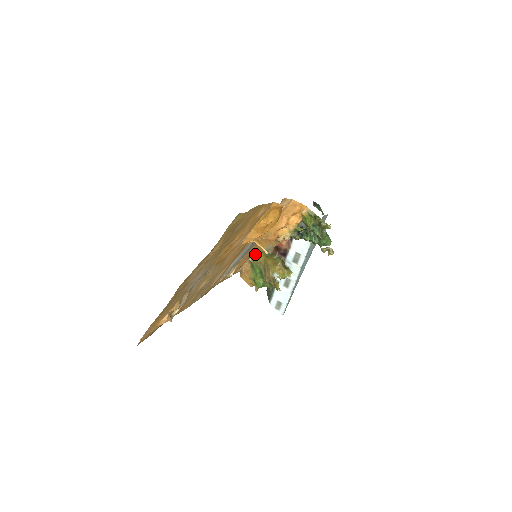
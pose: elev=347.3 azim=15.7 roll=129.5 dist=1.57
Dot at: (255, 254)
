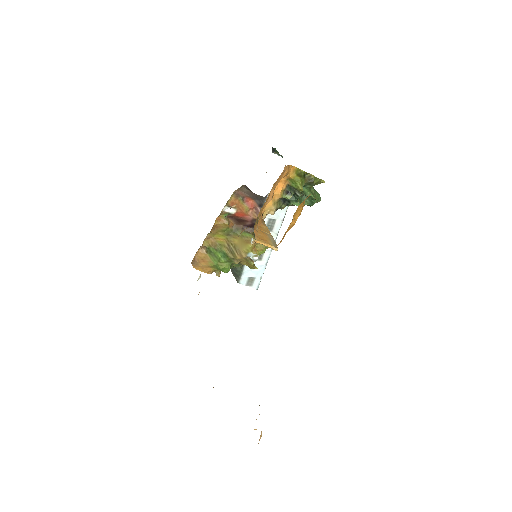
Dot at: (209, 236)
